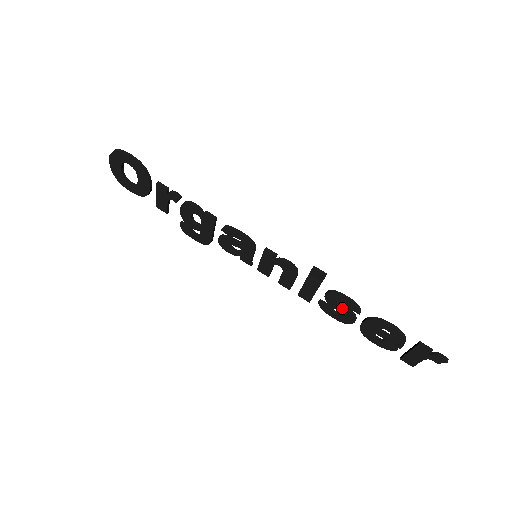
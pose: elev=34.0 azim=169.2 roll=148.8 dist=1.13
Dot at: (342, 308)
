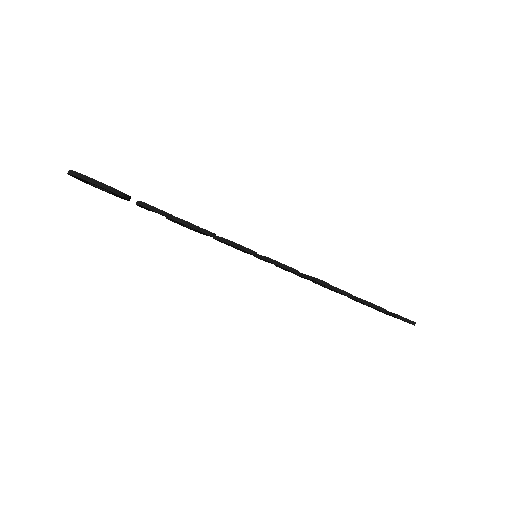
Dot at: (335, 291)
